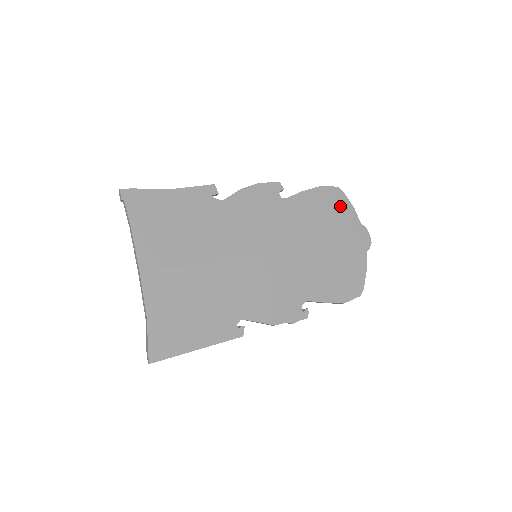
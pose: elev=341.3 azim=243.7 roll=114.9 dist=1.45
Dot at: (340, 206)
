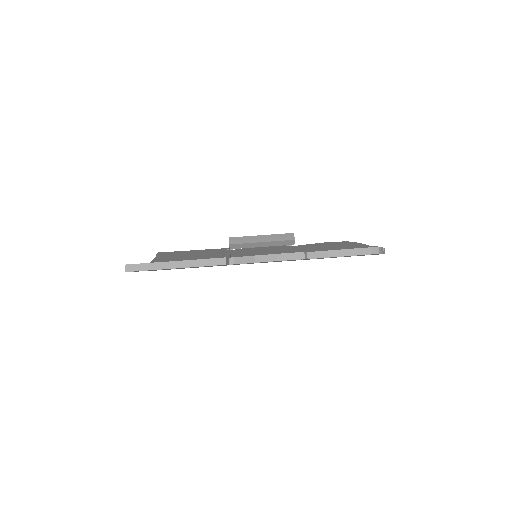
Dot at: occluded
